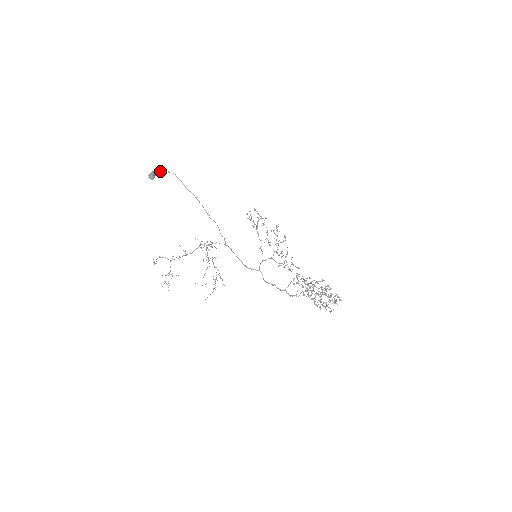
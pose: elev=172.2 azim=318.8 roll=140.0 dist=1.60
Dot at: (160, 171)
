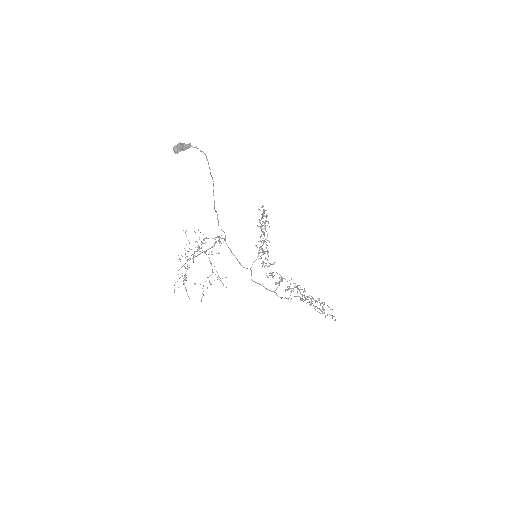
Dot at: (190, 146)
